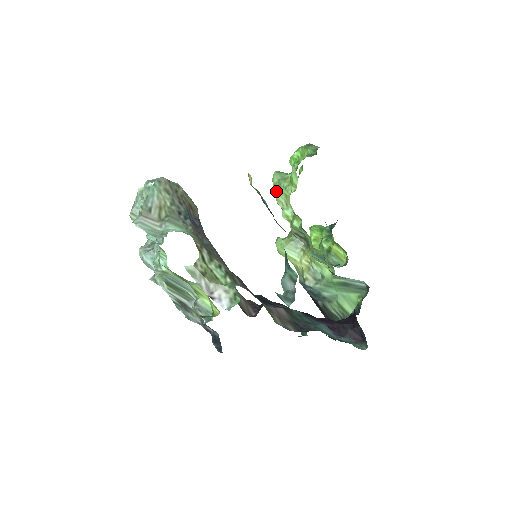
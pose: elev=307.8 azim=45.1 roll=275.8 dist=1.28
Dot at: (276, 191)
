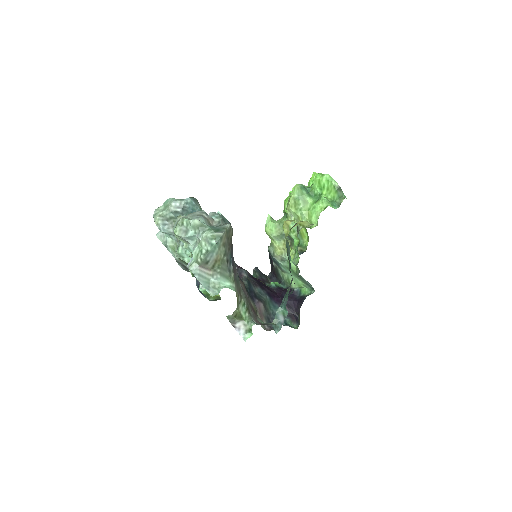
Dot at: (292, 206)
